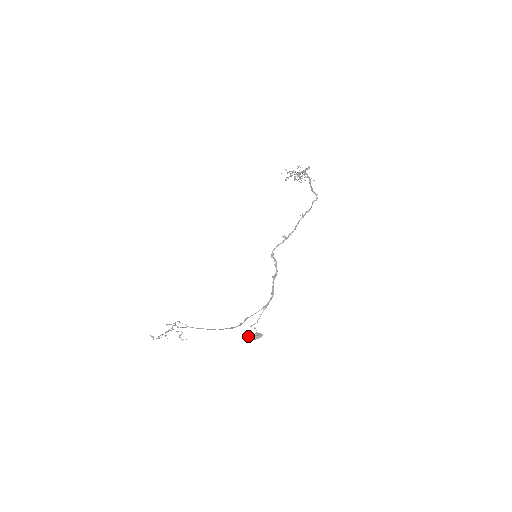
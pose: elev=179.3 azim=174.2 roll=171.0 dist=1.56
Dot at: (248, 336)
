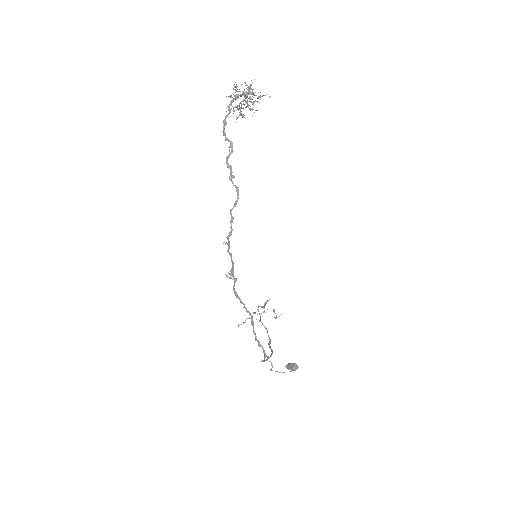
Dot at: (285, 366)
